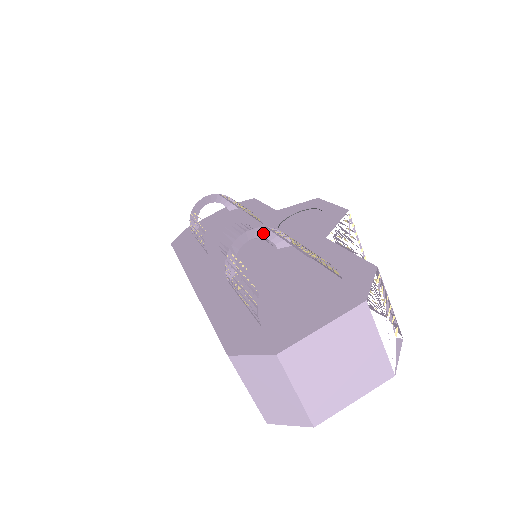
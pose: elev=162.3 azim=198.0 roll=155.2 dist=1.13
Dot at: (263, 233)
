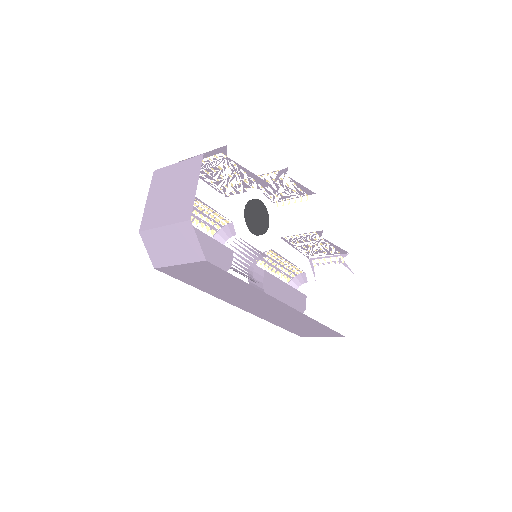
Dot at: occluded
